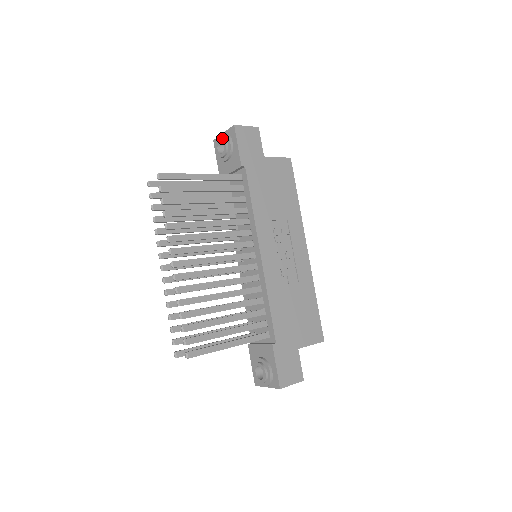
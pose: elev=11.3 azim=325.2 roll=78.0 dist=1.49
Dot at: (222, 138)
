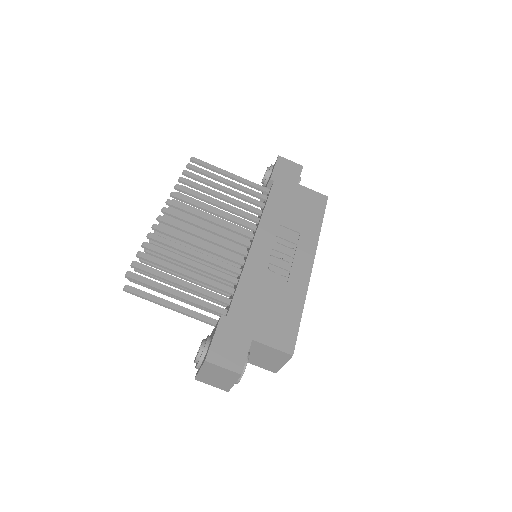
Dot at: (267, 167)
